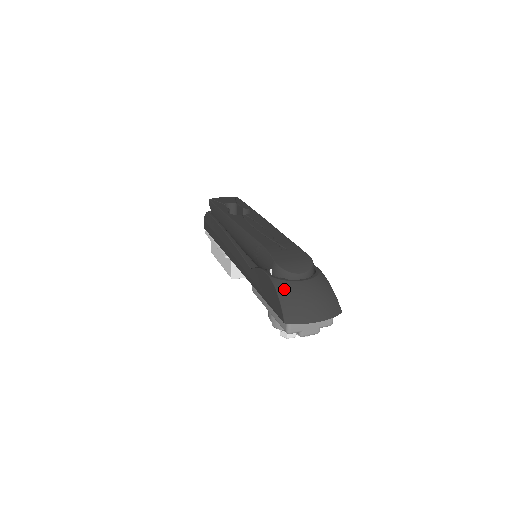
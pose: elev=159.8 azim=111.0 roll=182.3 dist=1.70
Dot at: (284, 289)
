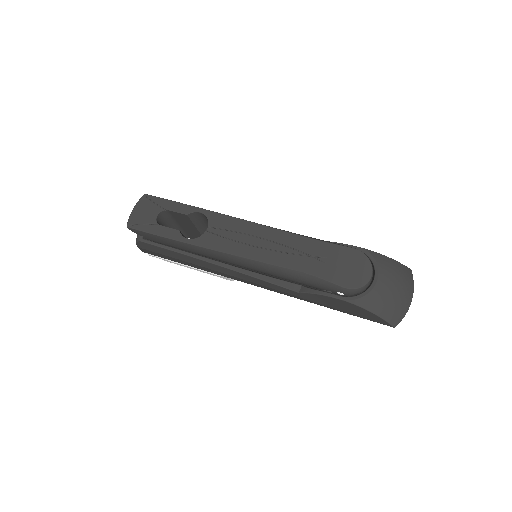
Dot at: (373, 304)
